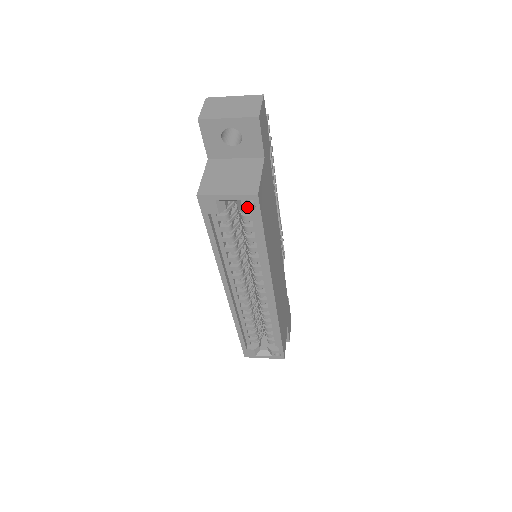
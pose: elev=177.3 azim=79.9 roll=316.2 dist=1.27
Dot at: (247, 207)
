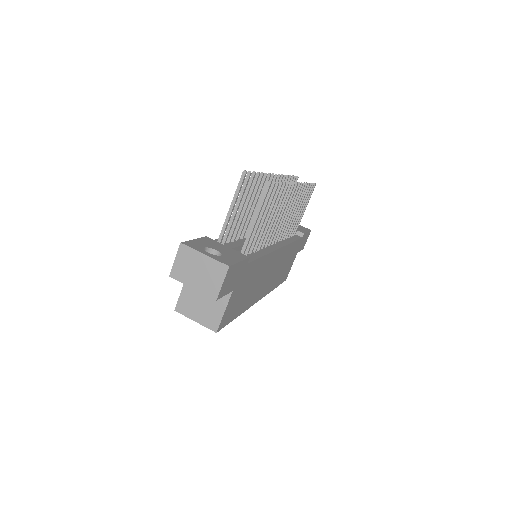
Dot at: occluded
